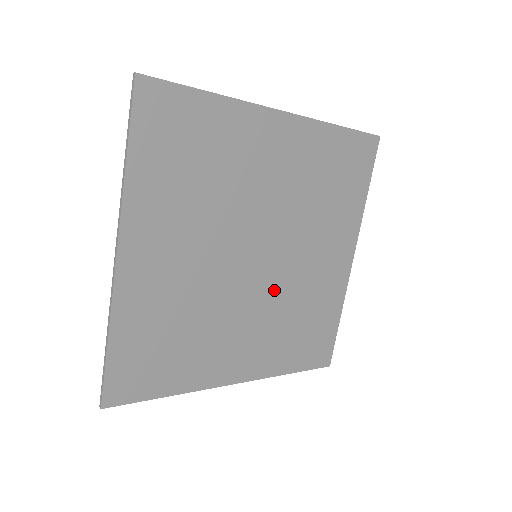
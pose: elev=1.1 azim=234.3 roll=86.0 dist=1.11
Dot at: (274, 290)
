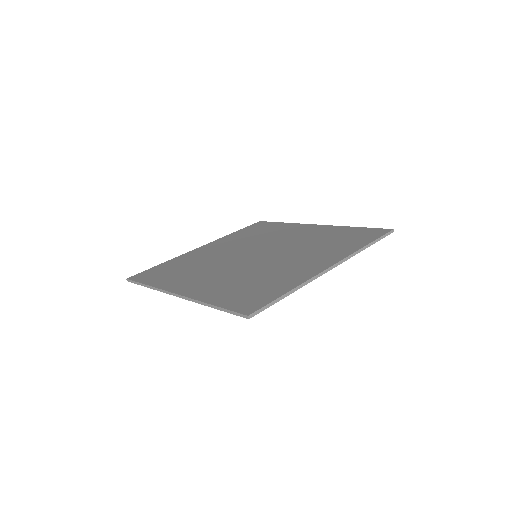
Dot at: occluded
